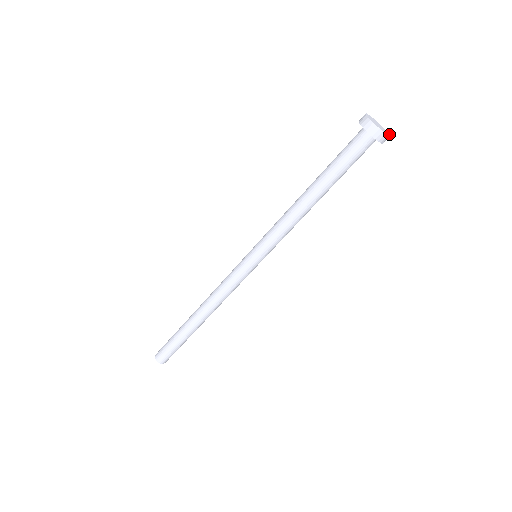
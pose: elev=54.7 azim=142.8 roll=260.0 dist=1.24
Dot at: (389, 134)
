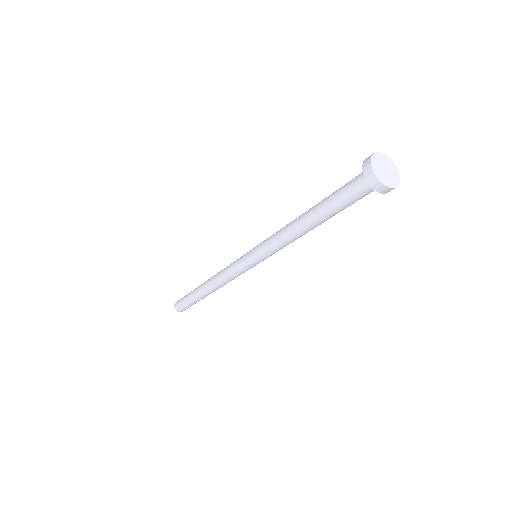
Dot at: (396, 186)
